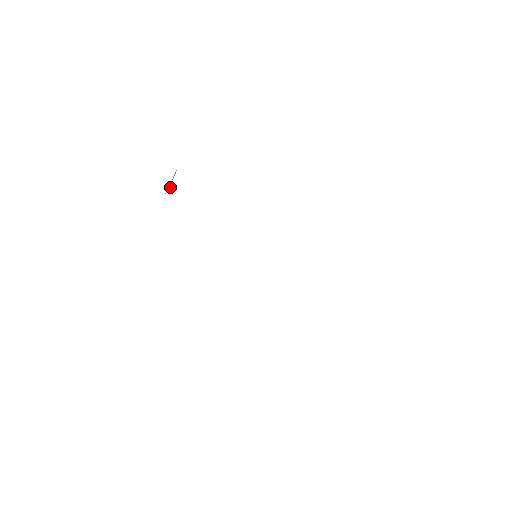
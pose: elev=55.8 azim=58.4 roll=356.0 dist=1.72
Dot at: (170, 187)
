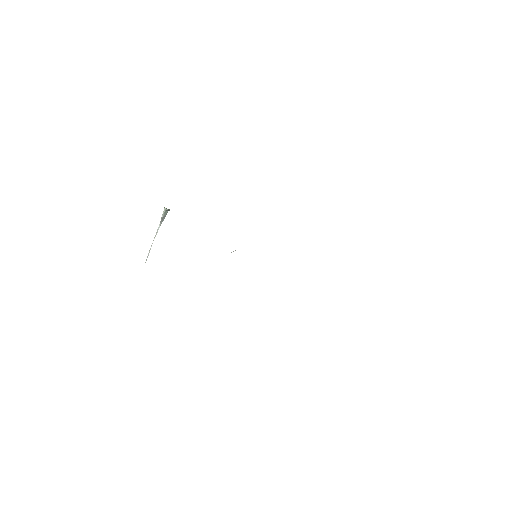
Dot at: (161, 222)
